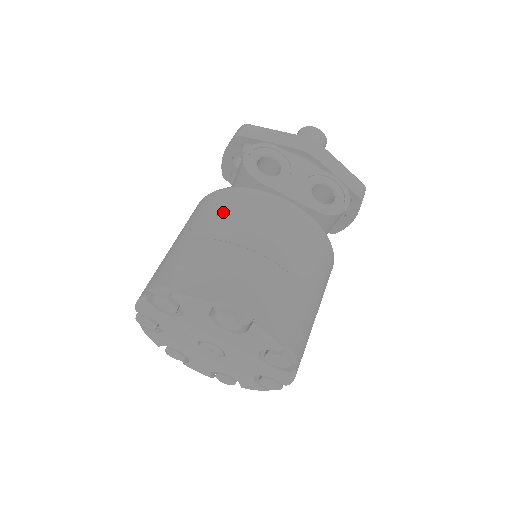
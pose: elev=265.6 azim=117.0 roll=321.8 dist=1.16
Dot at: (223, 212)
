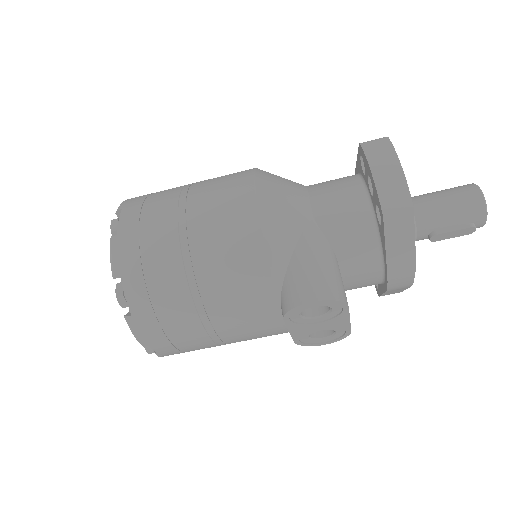
Dot at: (234, 299)
